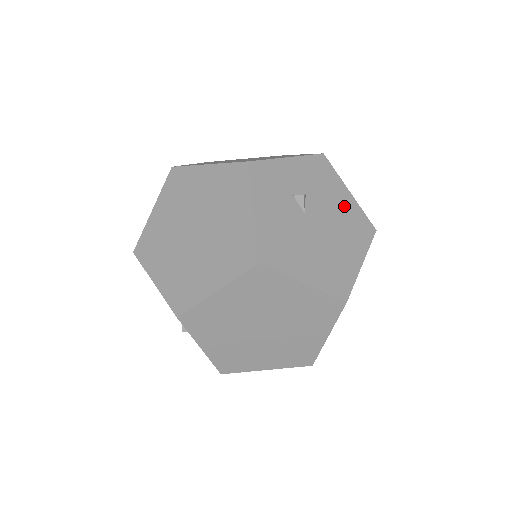
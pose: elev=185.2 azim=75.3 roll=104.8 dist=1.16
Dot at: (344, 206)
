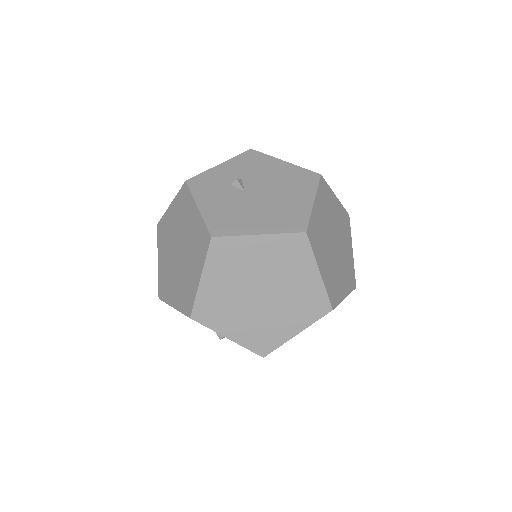
Dot at: (282, 172)
